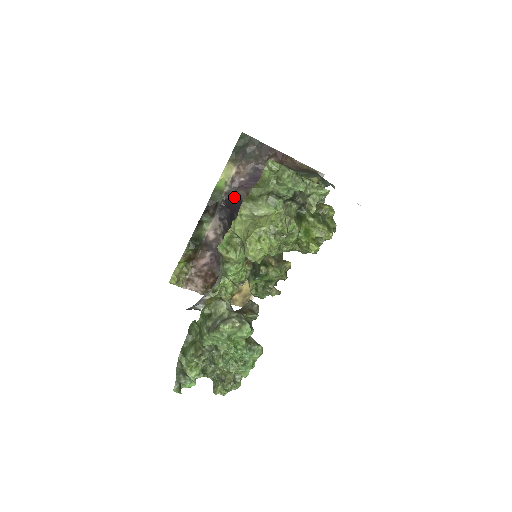
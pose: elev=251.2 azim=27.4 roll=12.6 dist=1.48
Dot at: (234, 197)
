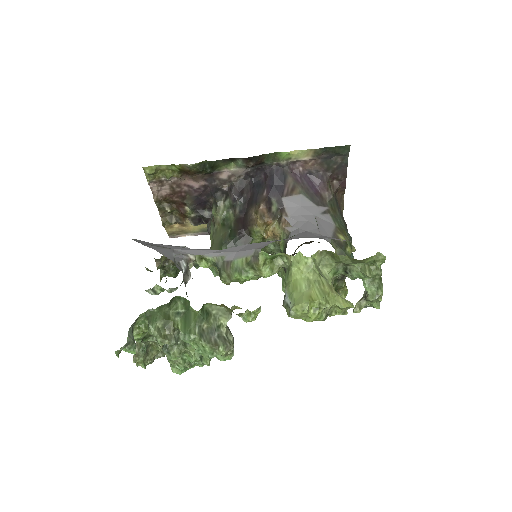
Dot at: (281, 176)
